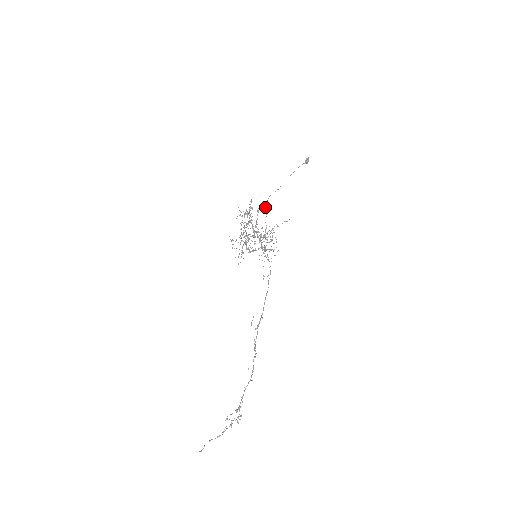
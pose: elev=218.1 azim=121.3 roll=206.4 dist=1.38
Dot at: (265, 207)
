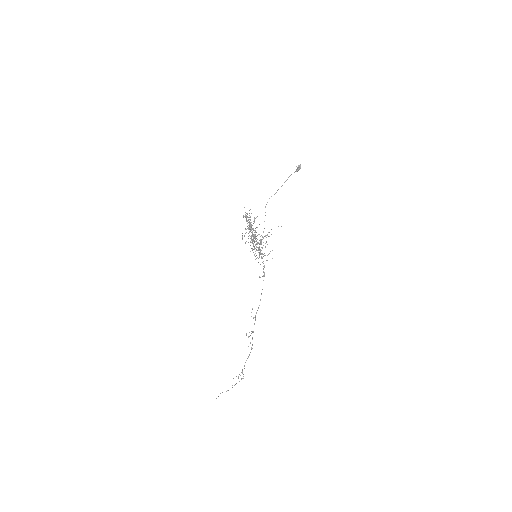
Dot at: occluded
